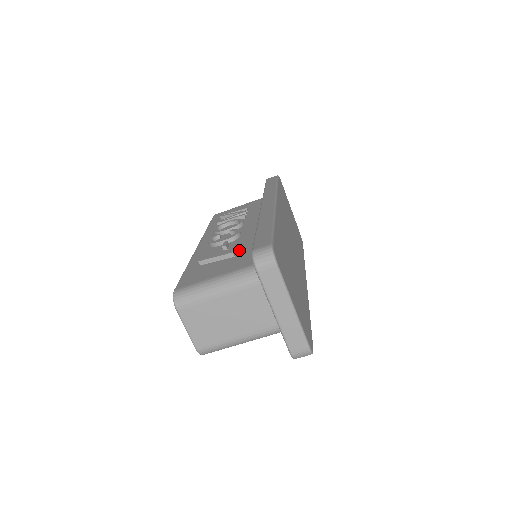
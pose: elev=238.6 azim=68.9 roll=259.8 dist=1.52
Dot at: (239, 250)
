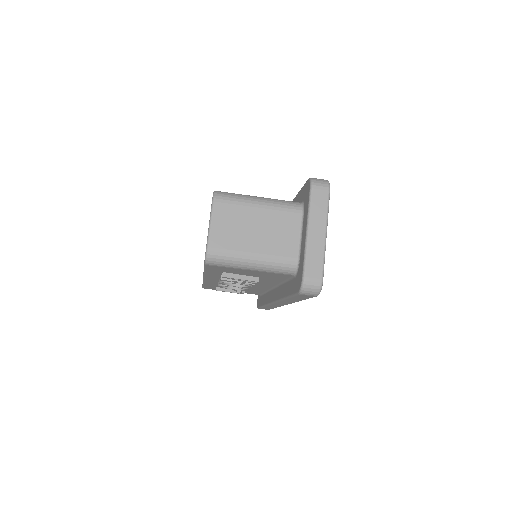
Dot at: occluded
